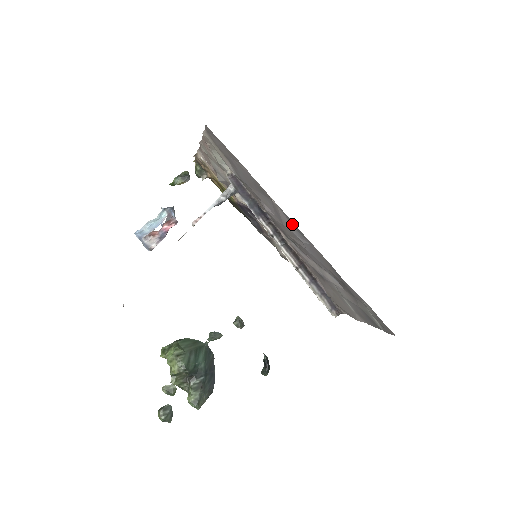
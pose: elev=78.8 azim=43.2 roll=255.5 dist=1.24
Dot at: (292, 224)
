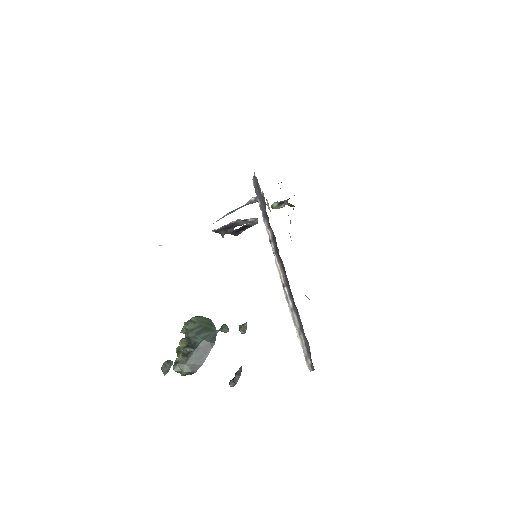
Dot at: occluded
